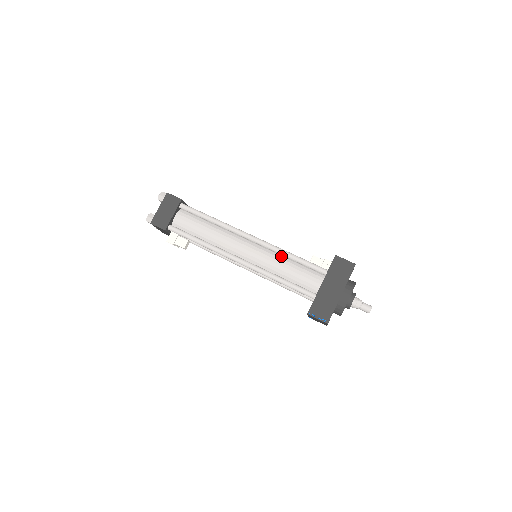
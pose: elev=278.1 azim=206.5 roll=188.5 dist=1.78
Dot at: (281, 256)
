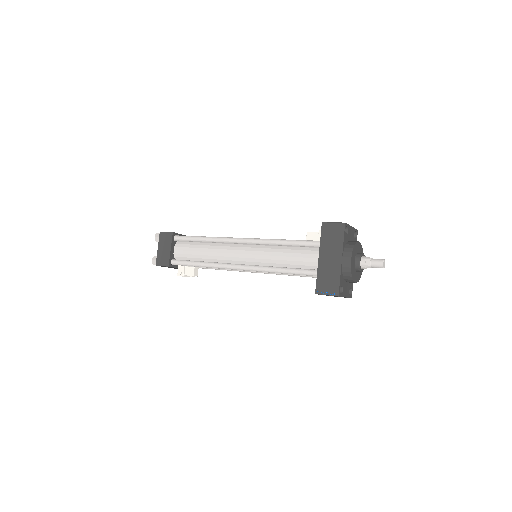
Dot at: (275, 246)
